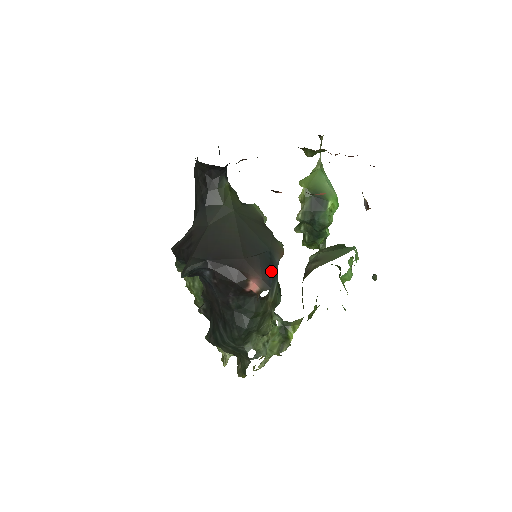
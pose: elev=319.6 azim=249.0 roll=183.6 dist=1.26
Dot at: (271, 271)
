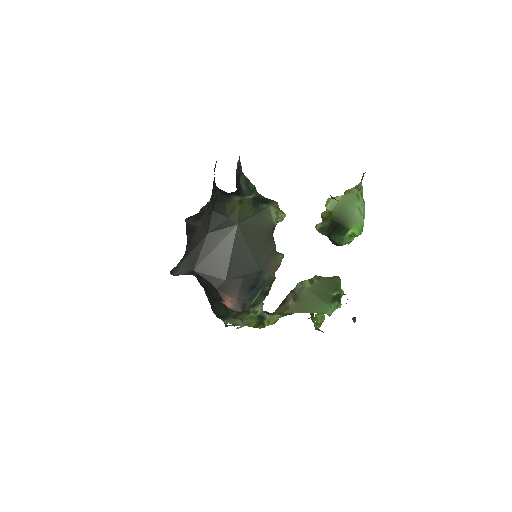
Dot at: (252, 290)
